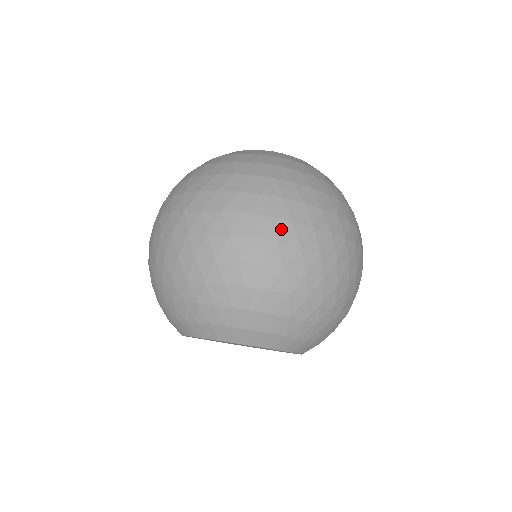
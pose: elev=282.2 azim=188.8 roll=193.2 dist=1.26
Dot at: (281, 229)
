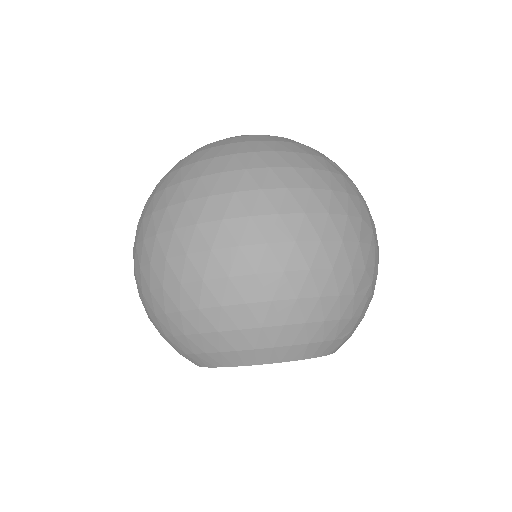
Dot at: (239, 229)
